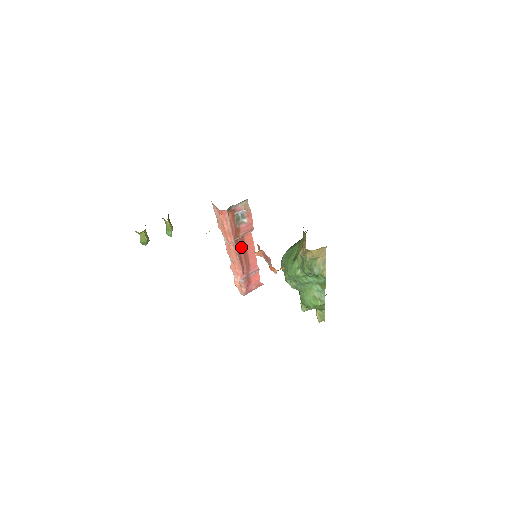
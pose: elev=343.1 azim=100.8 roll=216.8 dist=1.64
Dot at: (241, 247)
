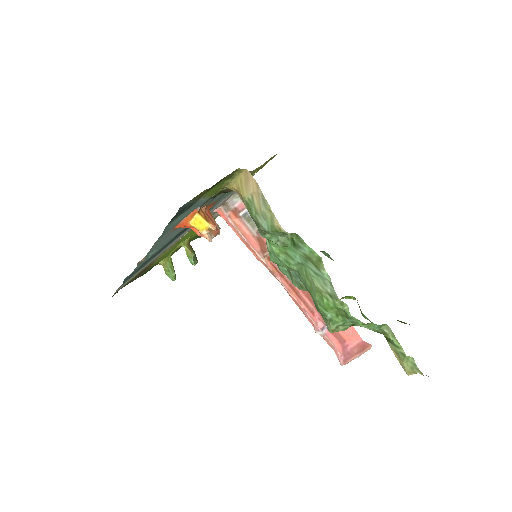
Dot at: occluded
